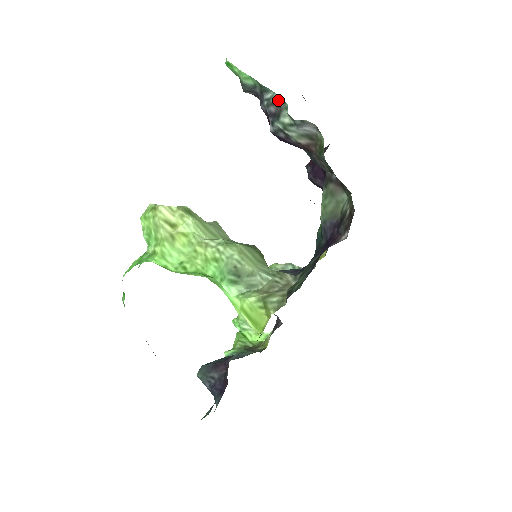
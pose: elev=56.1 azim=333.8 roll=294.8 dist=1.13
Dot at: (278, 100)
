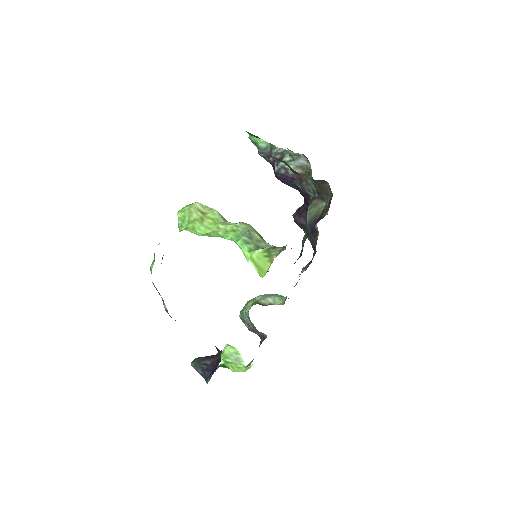
Dot at: (282, 150)
